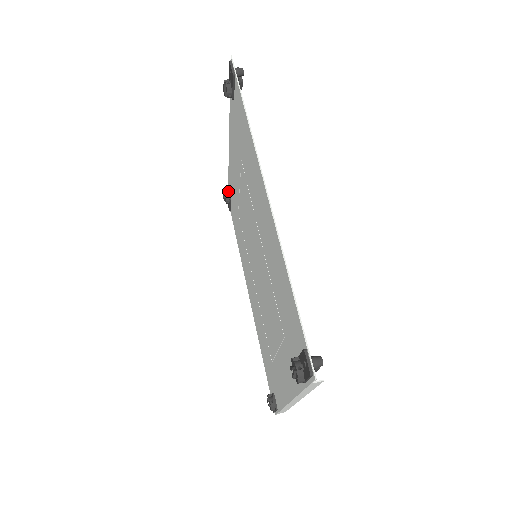
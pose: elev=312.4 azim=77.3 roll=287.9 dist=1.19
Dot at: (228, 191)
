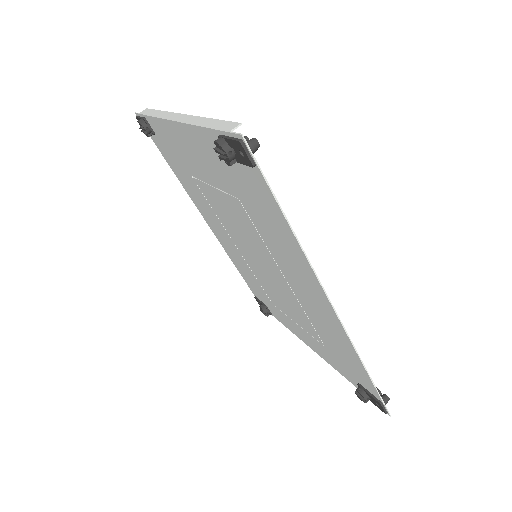
Dot at: (147, 123)
